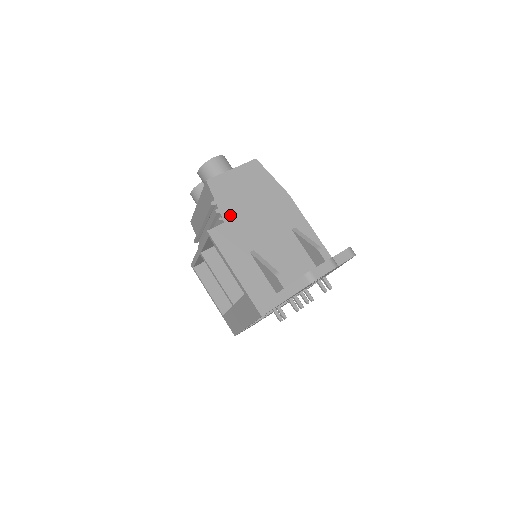
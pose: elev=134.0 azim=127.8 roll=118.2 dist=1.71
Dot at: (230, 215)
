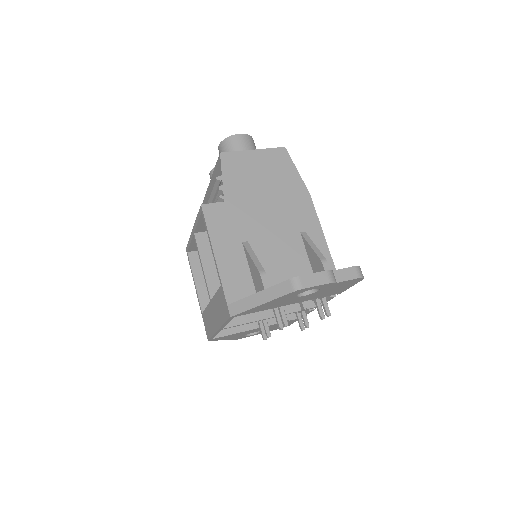
Dot at: (234, 196)
